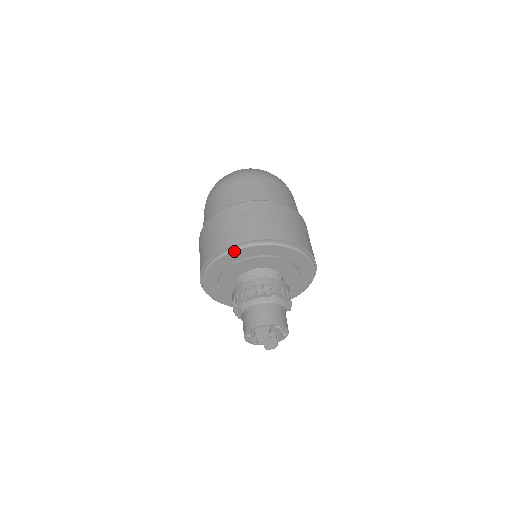
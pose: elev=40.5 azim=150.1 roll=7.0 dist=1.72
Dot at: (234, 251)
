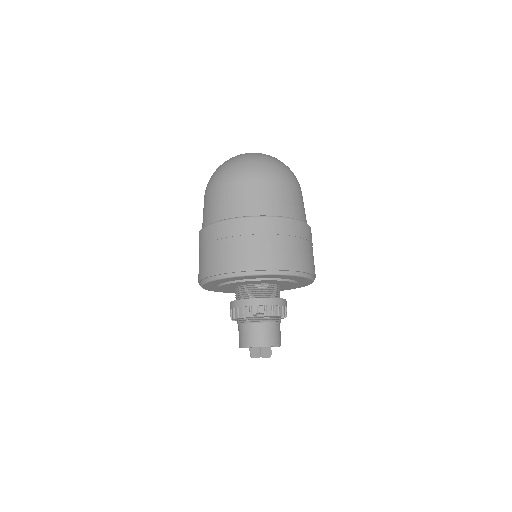
Dot at: (291, 276)
